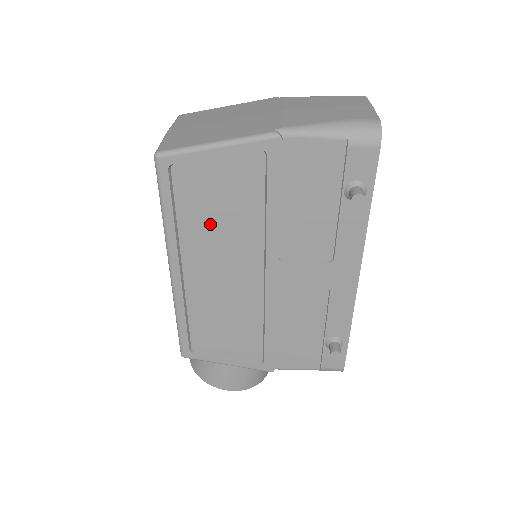
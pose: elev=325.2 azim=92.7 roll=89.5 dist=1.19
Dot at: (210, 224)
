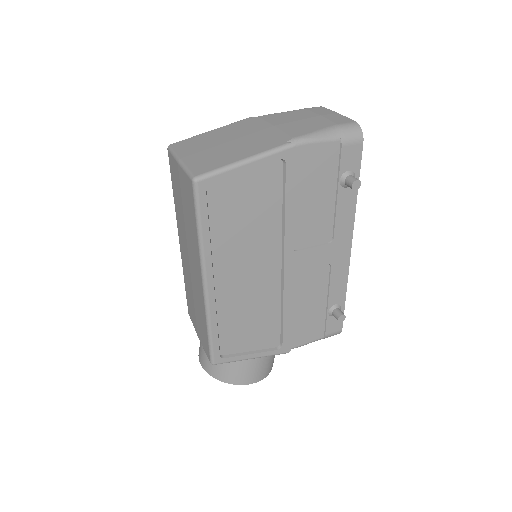
Dot at: (238, 232)
